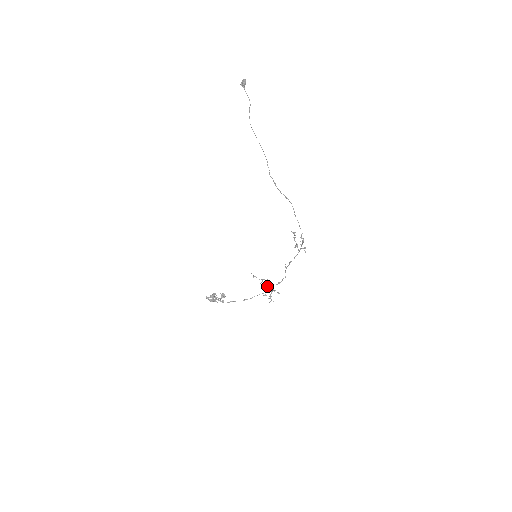
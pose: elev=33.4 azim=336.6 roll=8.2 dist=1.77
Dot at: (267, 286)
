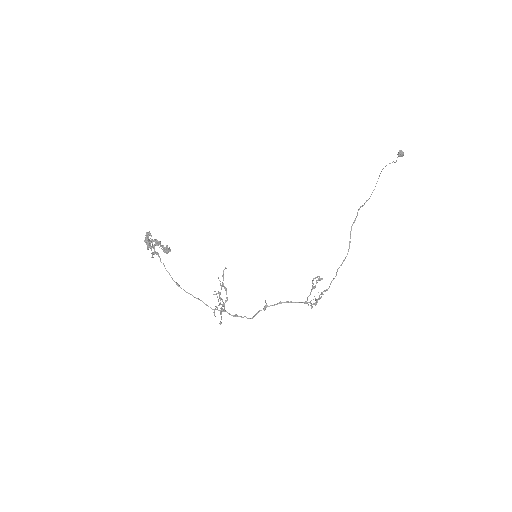
Dot at: occluded
